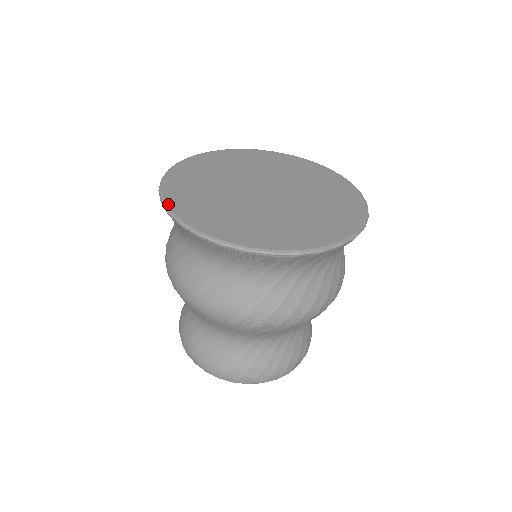
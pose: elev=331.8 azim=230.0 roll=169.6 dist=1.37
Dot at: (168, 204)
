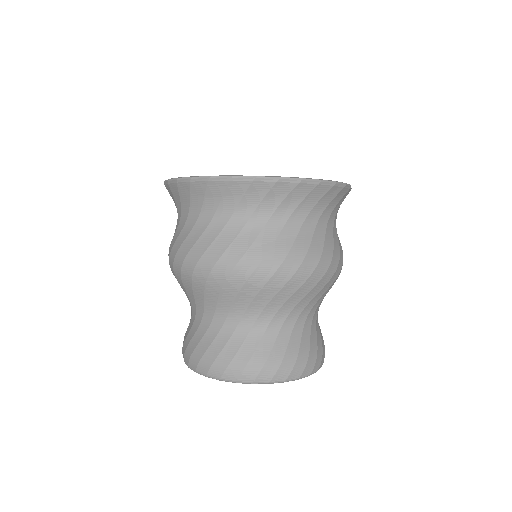
Dot at: occluded
